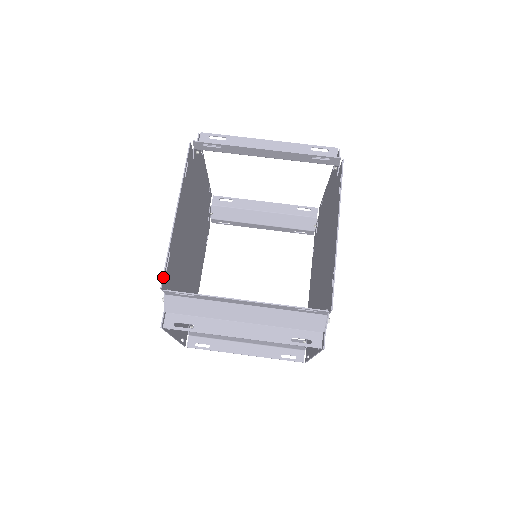
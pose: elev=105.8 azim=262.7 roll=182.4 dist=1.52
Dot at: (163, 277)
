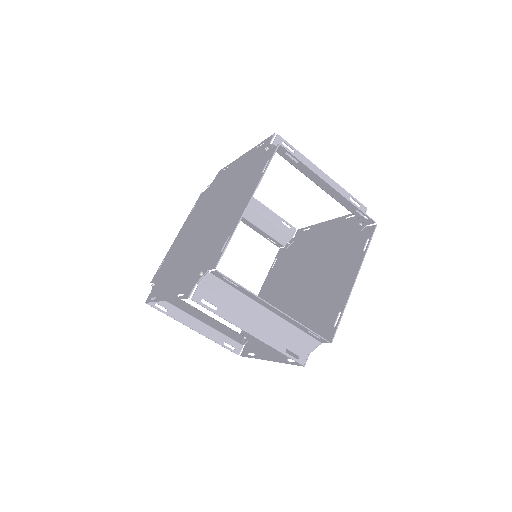
Dot at: (148, 302)
